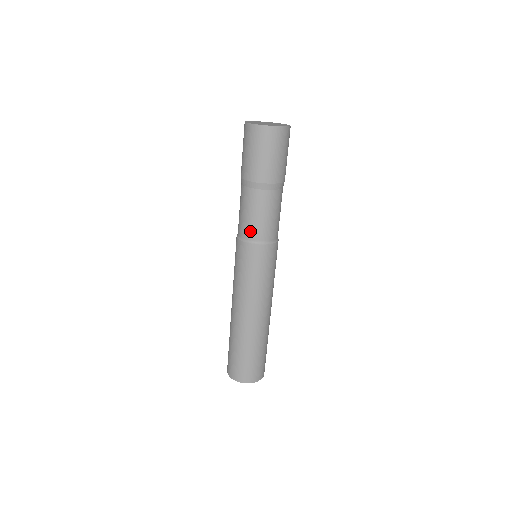
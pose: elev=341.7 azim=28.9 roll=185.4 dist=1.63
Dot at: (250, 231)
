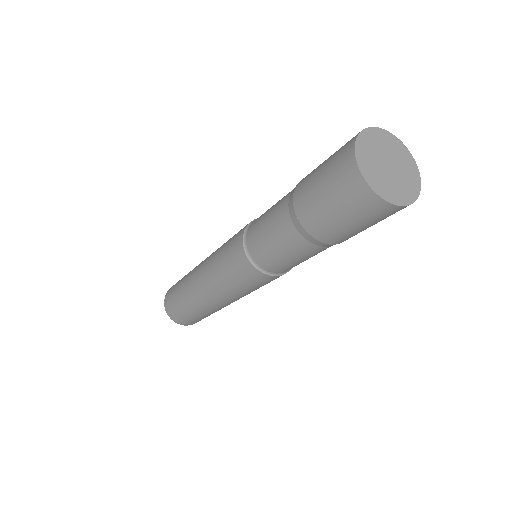
Dot at: (255, 245)
